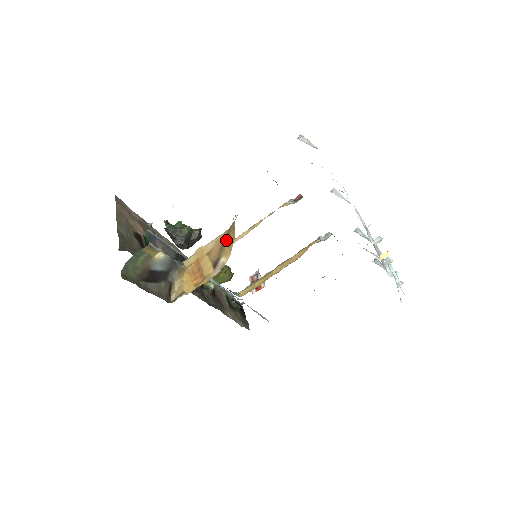
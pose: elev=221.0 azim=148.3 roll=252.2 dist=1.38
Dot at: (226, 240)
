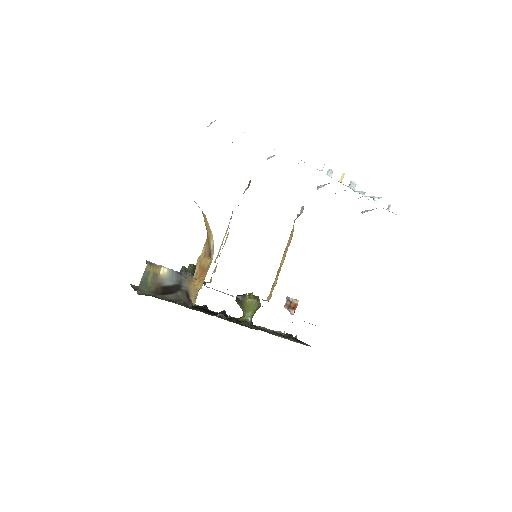
Dot at: occluded
